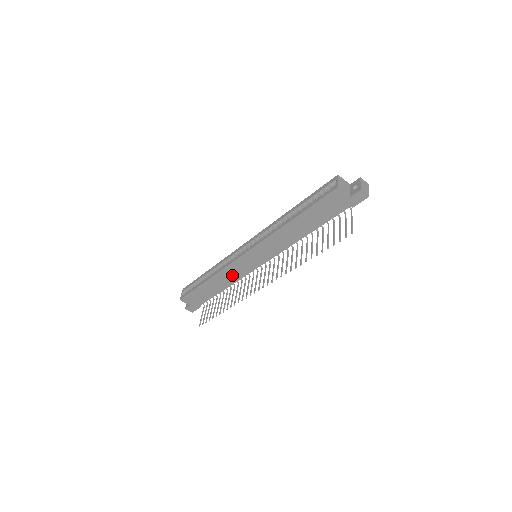
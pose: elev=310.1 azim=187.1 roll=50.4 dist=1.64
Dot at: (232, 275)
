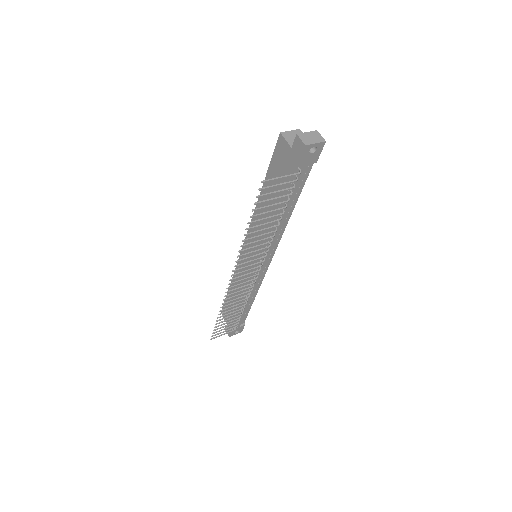
Dot at: occluded
